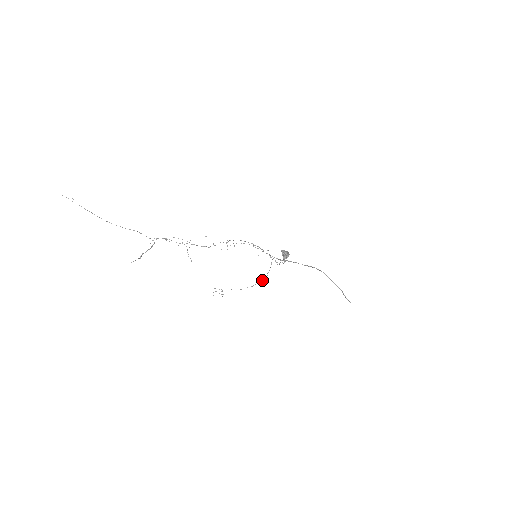
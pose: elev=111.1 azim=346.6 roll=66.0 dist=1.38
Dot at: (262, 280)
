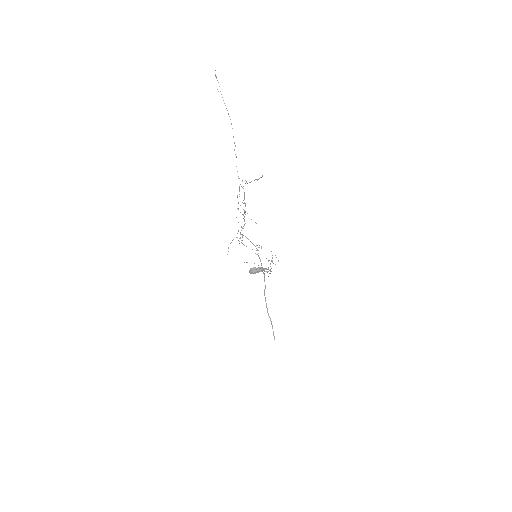
Dot at: occluded
